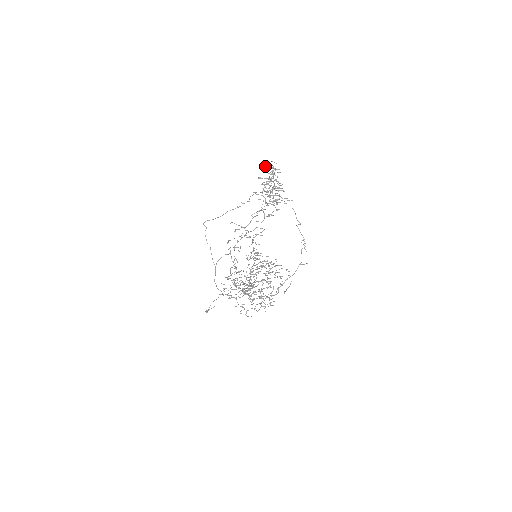
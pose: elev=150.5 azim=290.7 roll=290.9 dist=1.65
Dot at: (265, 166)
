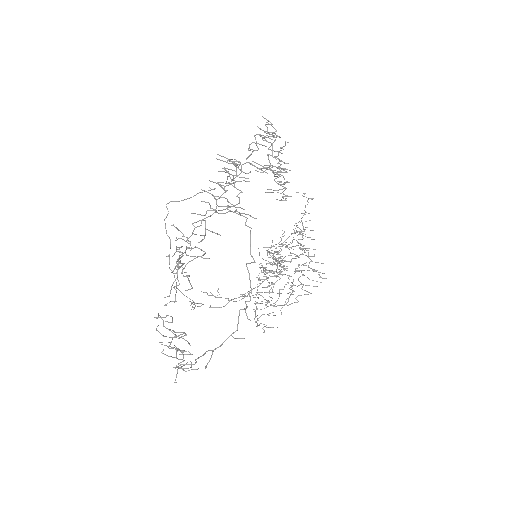
Dot at: occluded
